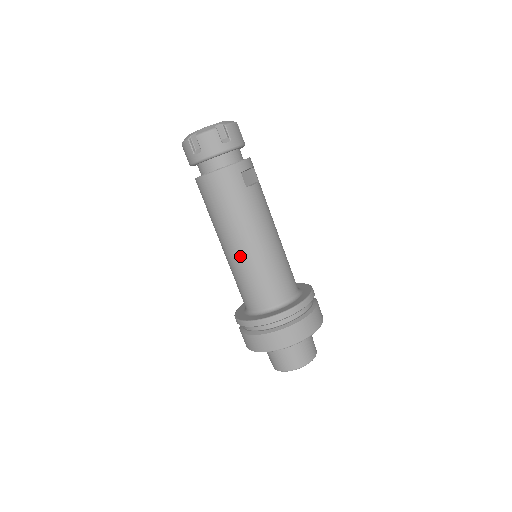
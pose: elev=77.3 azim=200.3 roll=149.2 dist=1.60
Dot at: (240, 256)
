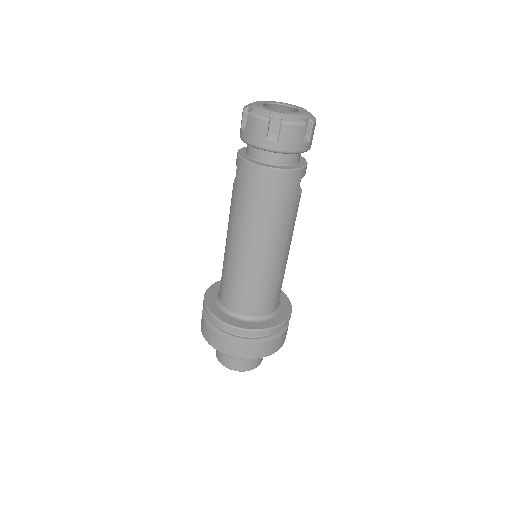
Dot at: (255, 262)
